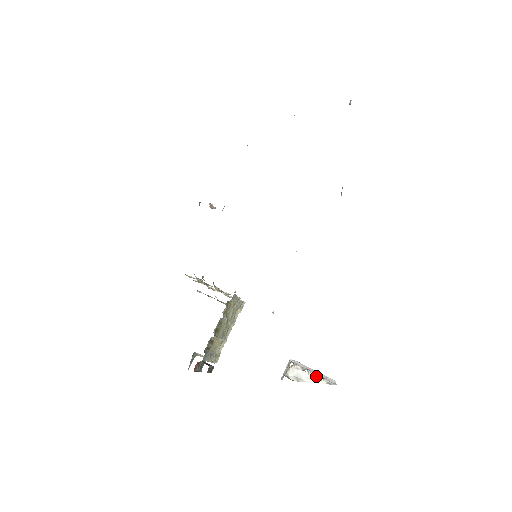
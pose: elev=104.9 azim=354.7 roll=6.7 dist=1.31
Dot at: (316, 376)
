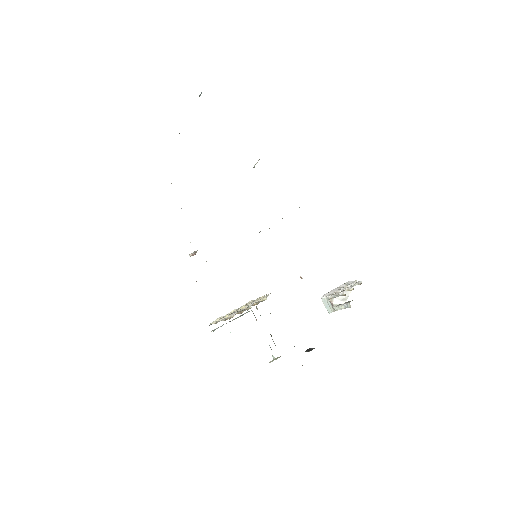
Dot at: occluded
